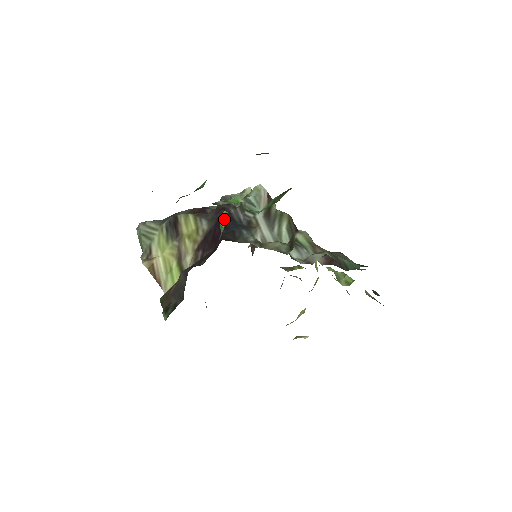
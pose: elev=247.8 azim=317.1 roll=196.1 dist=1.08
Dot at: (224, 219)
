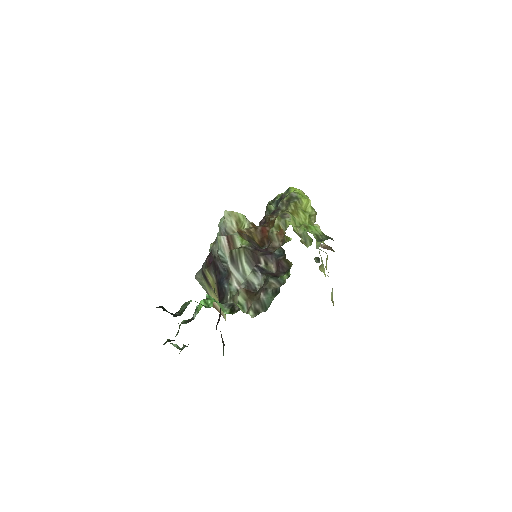
Dot at: occluded
